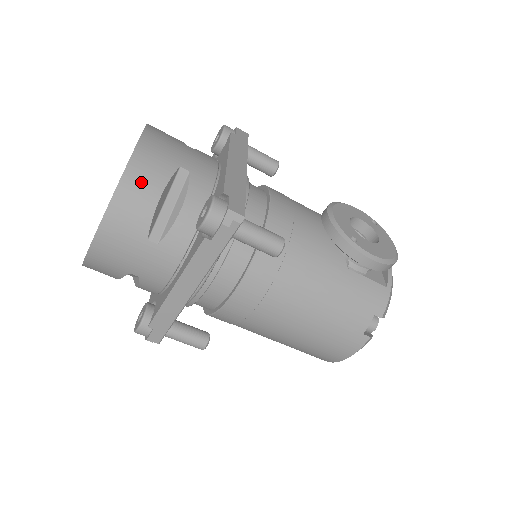
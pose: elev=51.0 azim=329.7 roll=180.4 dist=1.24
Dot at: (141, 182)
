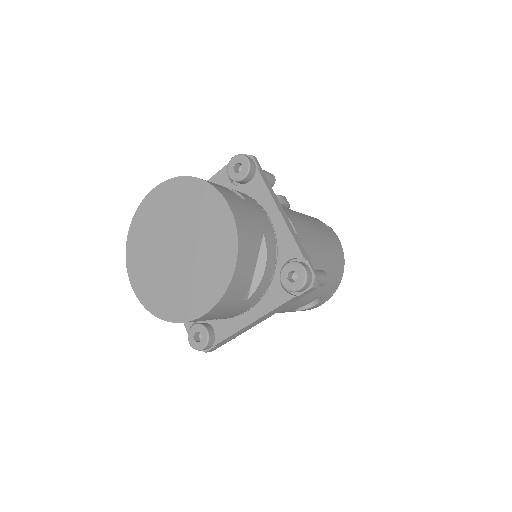
Dot at: occluded
